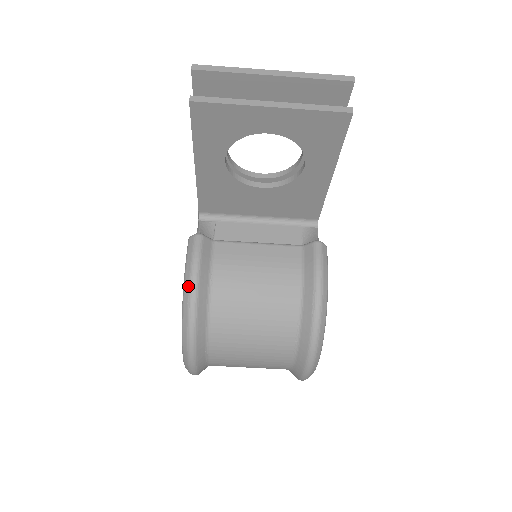
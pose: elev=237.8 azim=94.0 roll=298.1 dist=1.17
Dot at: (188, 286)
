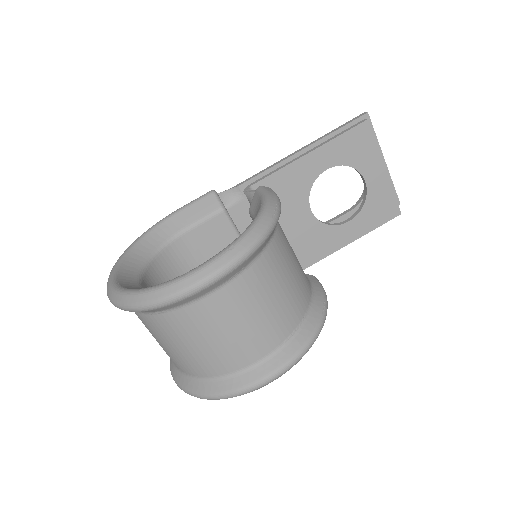
Dot at: (275, 205)
